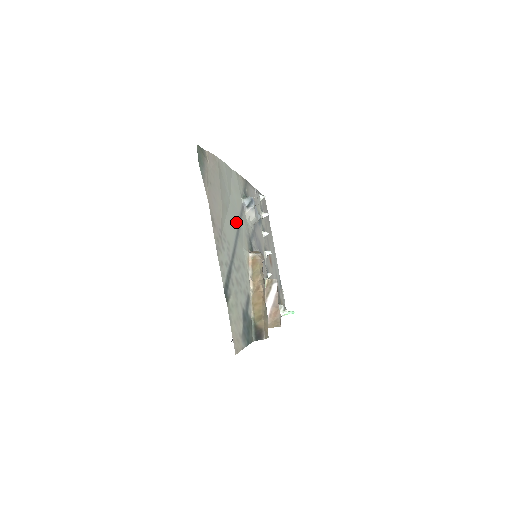
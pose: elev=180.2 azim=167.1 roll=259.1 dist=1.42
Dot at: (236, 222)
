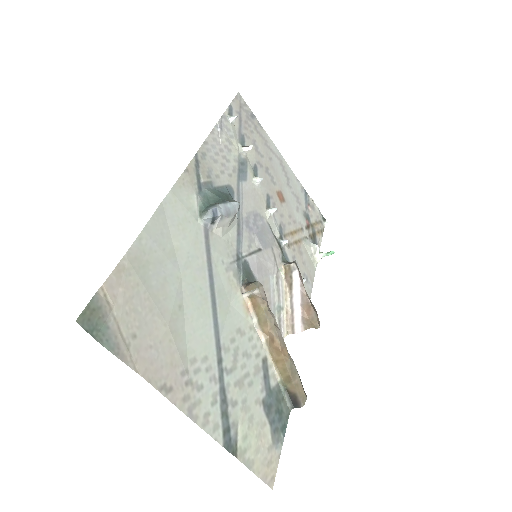
Dot at: (204, 288)
